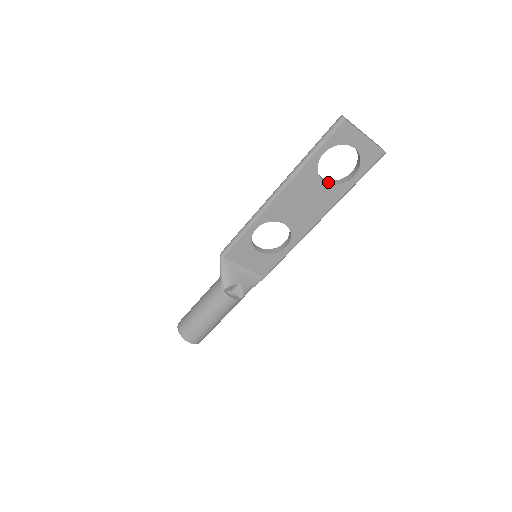
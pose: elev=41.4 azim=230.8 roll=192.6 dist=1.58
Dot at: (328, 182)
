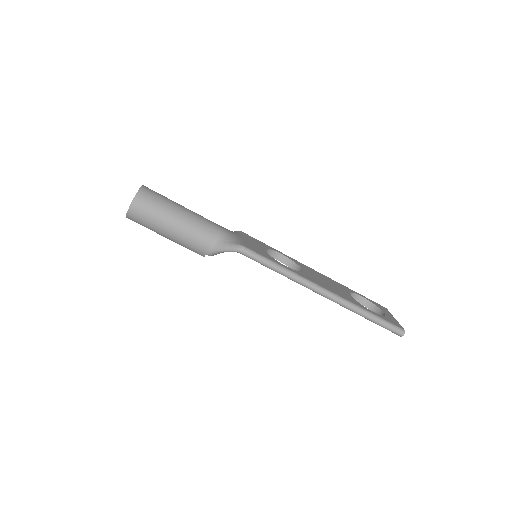
Dot at: occluded
